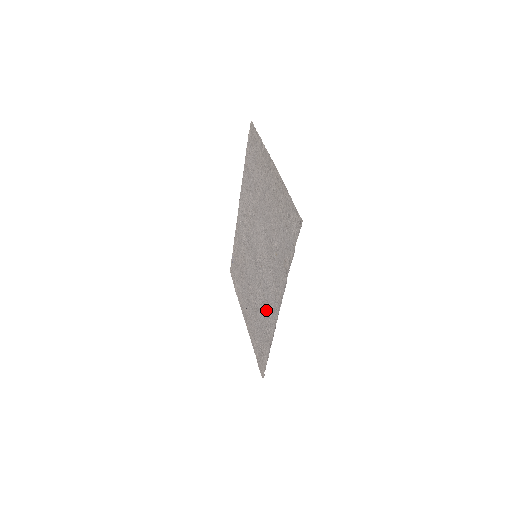
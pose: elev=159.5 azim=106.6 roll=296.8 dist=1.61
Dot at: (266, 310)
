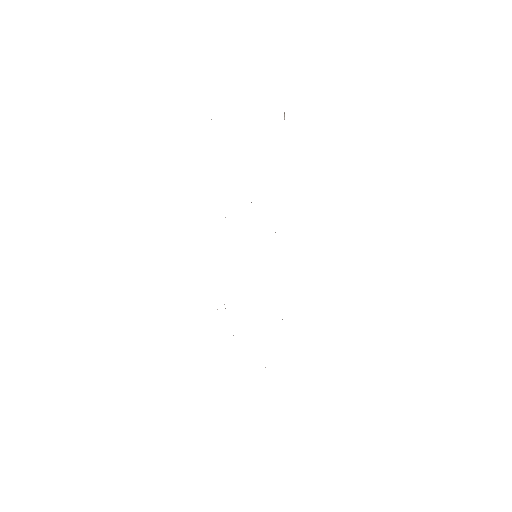
Dot at: occluded
